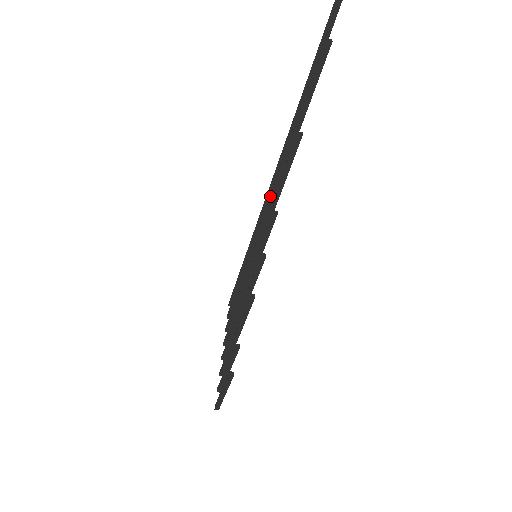
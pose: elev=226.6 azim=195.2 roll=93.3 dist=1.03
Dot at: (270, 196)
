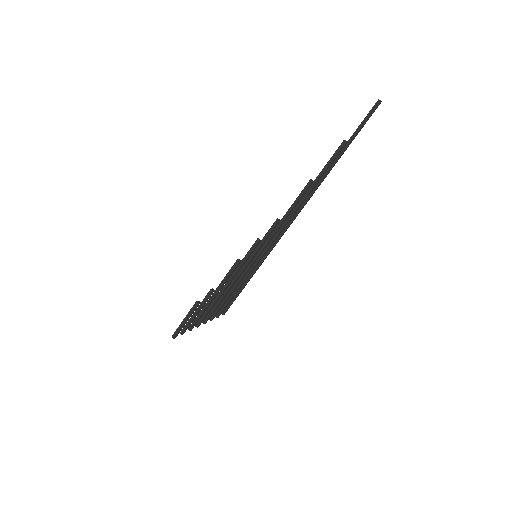
Dot at: (283, 223)
